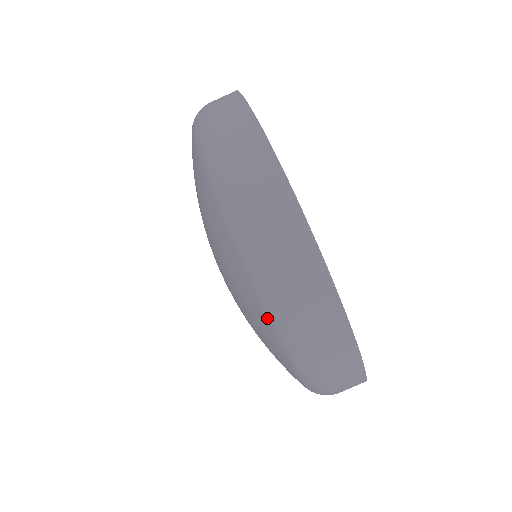
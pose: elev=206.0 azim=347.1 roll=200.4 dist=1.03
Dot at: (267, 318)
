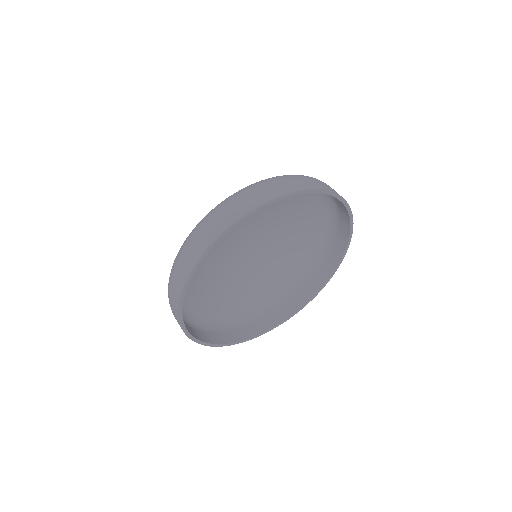
Dot at: (196, 313)
